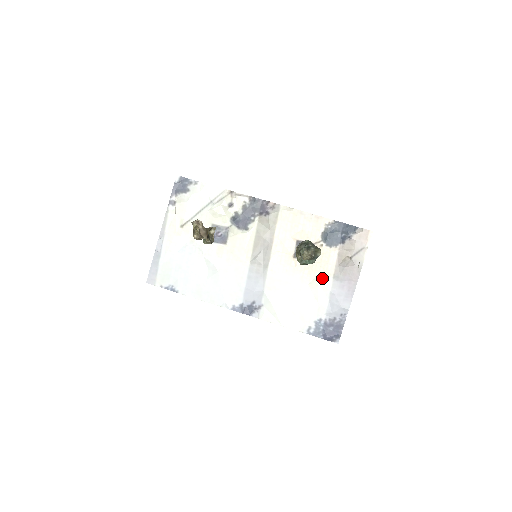
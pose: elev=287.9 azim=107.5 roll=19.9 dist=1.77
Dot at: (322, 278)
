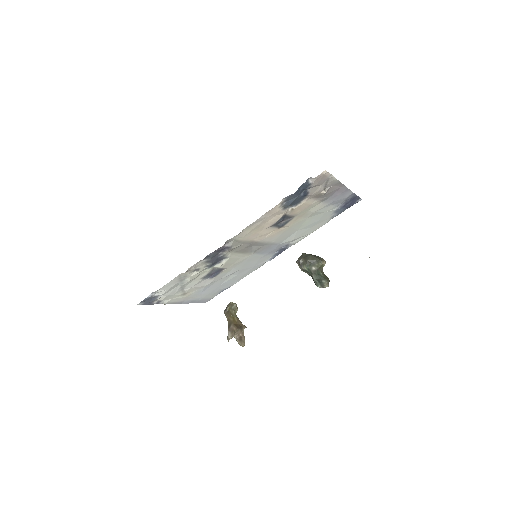
Dot at: (314, 210)
